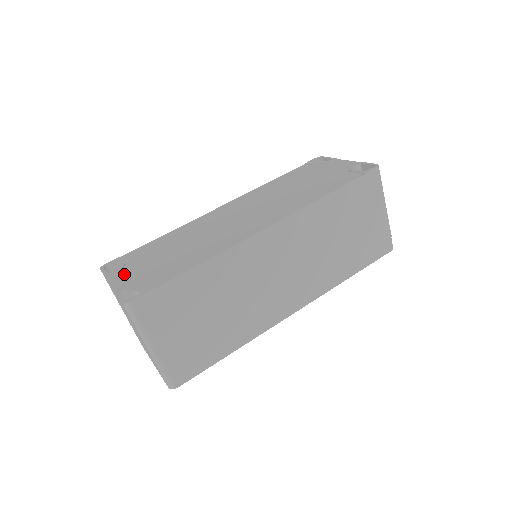
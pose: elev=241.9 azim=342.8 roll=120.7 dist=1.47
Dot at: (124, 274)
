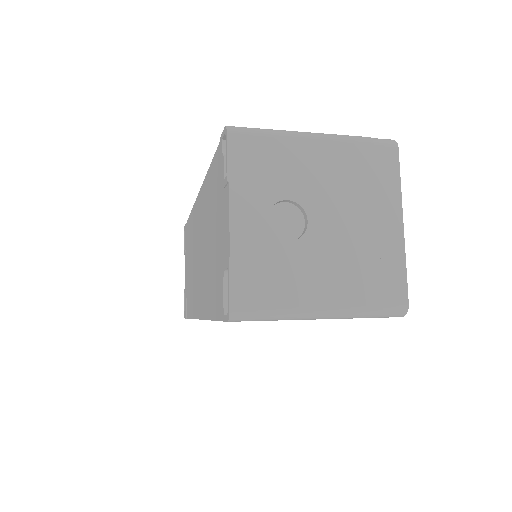
Dot at: (185, 265)
